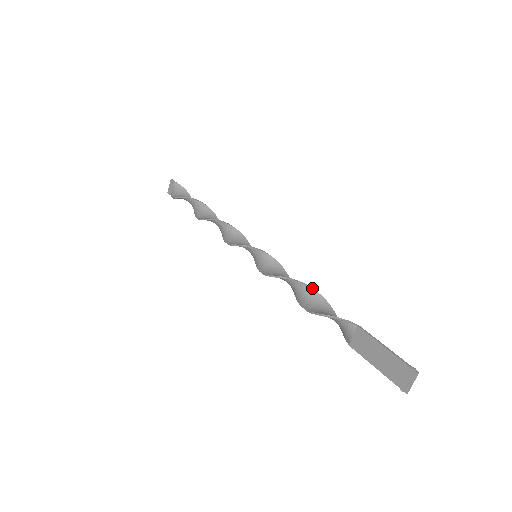
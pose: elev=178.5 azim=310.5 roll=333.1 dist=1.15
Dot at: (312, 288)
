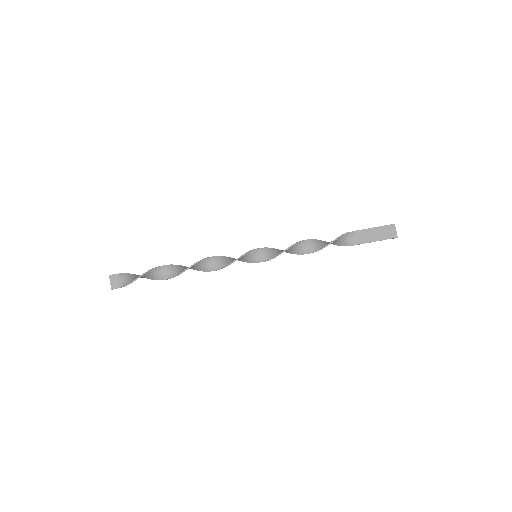
Dot at: (312, 239)
